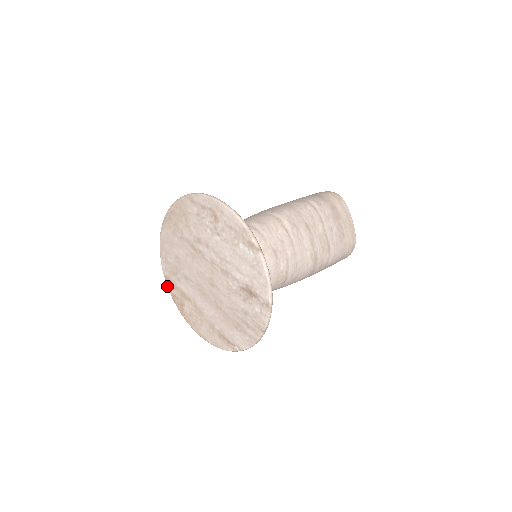
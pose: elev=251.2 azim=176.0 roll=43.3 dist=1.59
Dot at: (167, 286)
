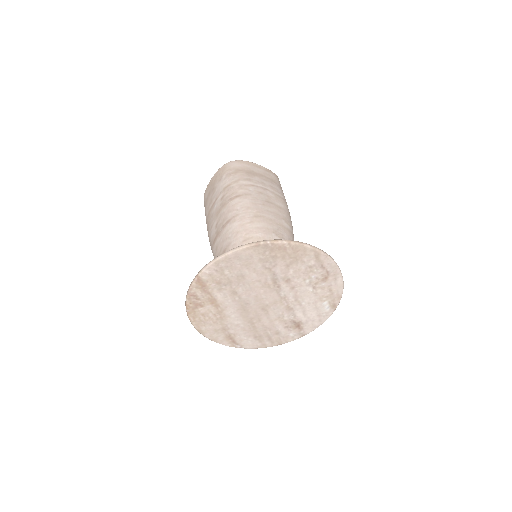
Dot at: (192, 286)
